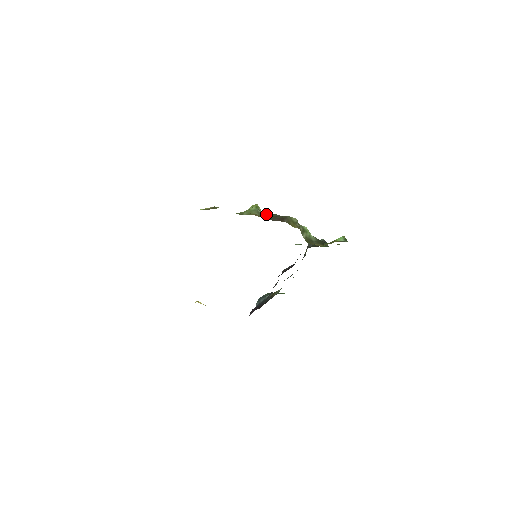
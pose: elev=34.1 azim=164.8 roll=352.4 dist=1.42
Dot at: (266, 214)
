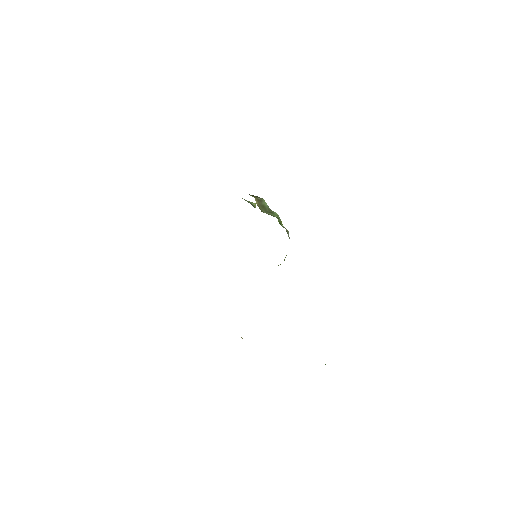
Dot at: occluded
